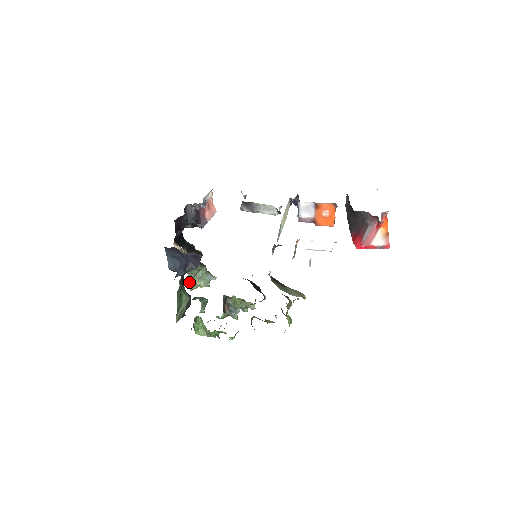
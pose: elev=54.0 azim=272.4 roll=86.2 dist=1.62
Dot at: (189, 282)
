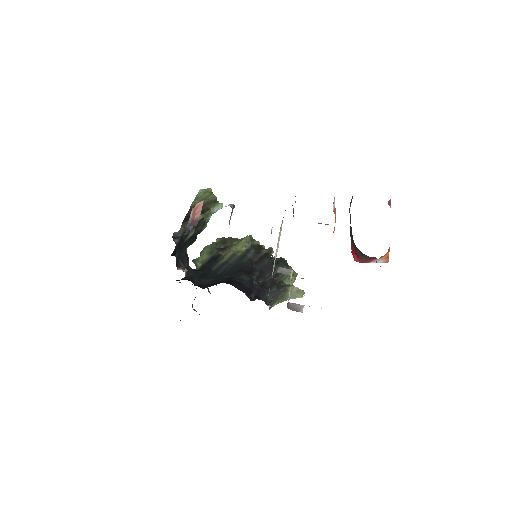
Dot at: occluded
